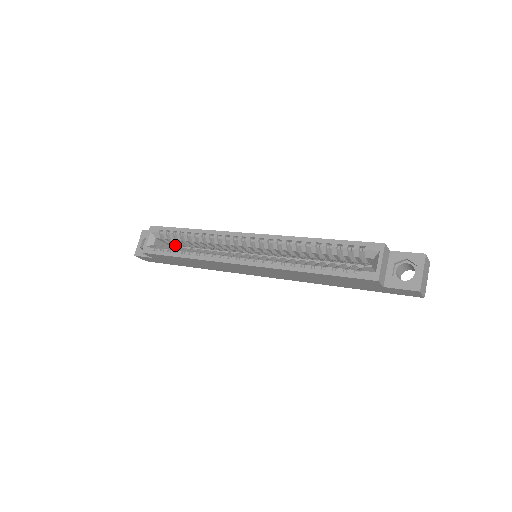
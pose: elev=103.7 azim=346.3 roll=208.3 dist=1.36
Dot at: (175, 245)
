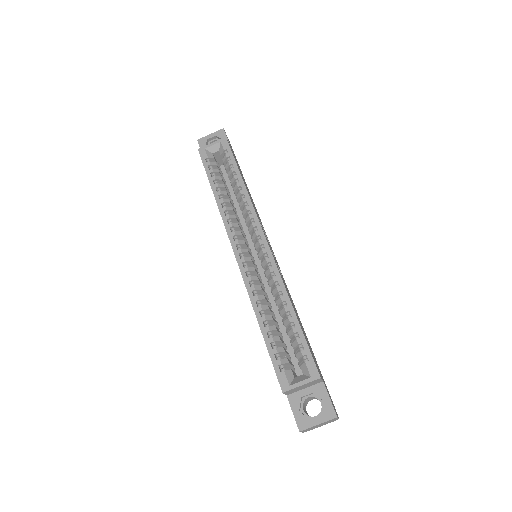
Dot at: occluded
